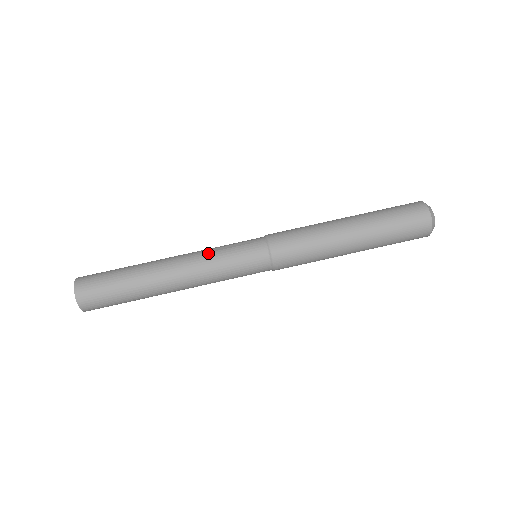
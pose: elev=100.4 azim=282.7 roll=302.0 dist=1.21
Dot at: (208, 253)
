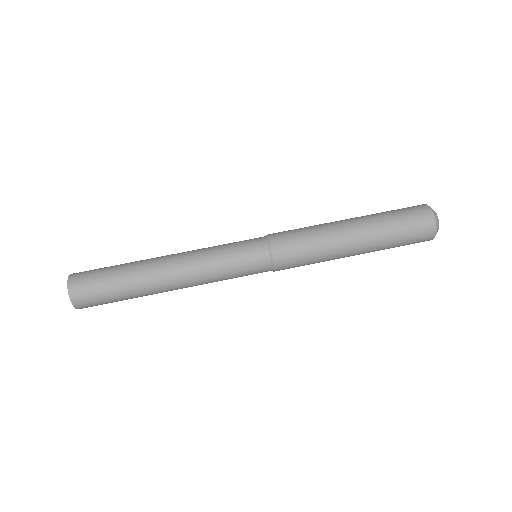
Dot at: occluded
